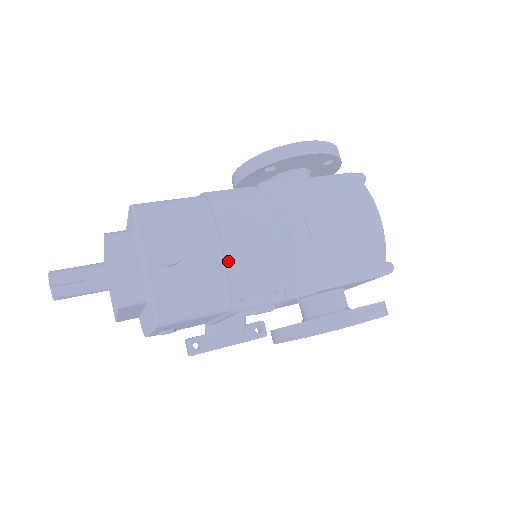
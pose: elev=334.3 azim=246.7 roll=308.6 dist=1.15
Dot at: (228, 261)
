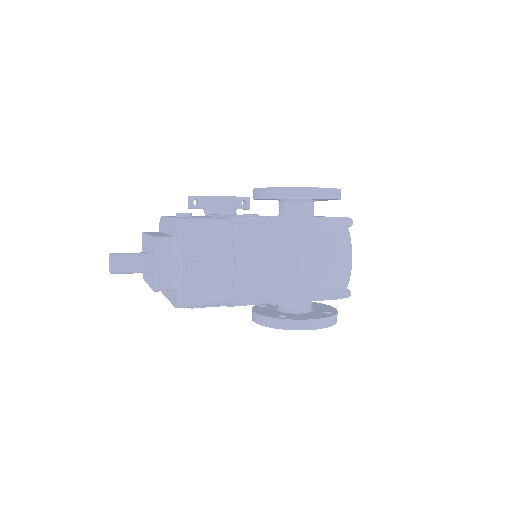
Dot at: (236, 277)
